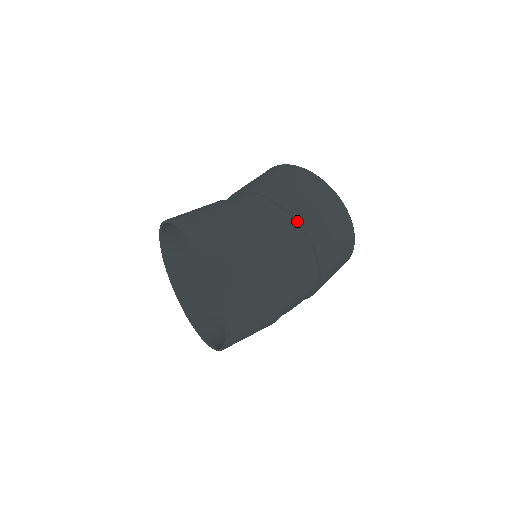
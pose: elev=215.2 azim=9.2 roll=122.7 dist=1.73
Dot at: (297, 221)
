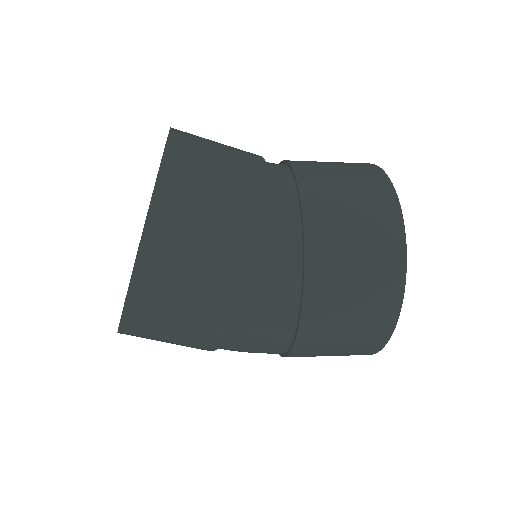
Dot at: (297, 334)
